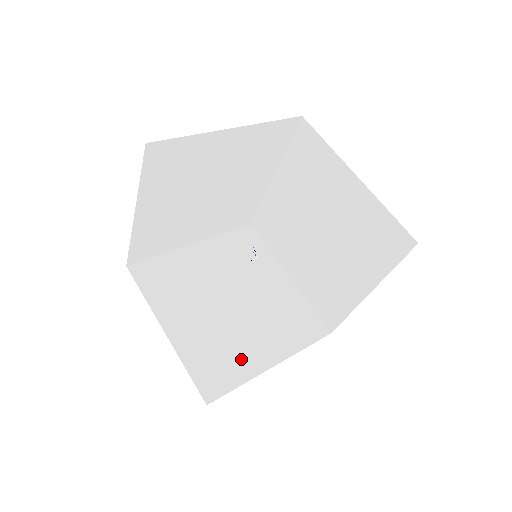
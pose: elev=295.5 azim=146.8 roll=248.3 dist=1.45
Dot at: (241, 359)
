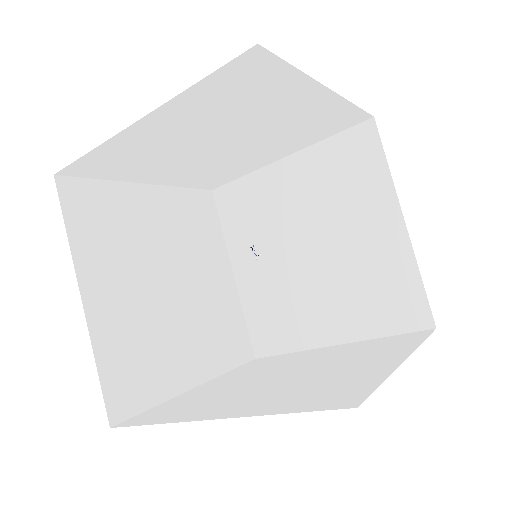
Dot at: (298, 325)
